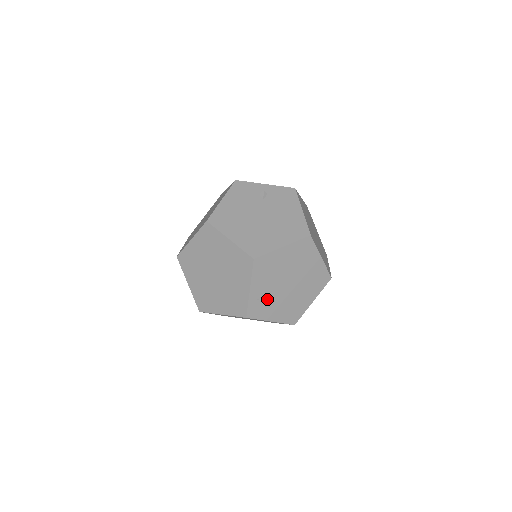
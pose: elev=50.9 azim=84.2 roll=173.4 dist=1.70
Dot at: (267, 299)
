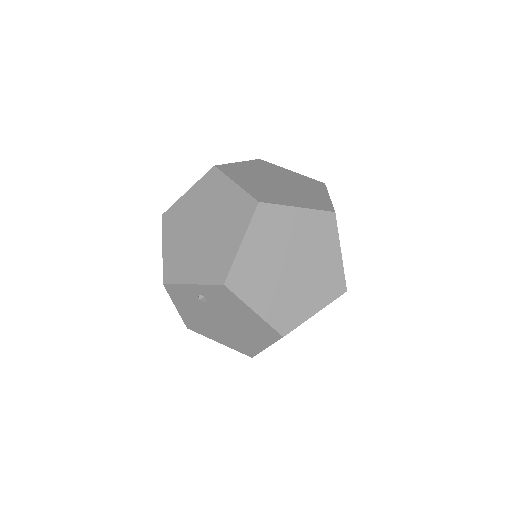
Dot at: occluded
